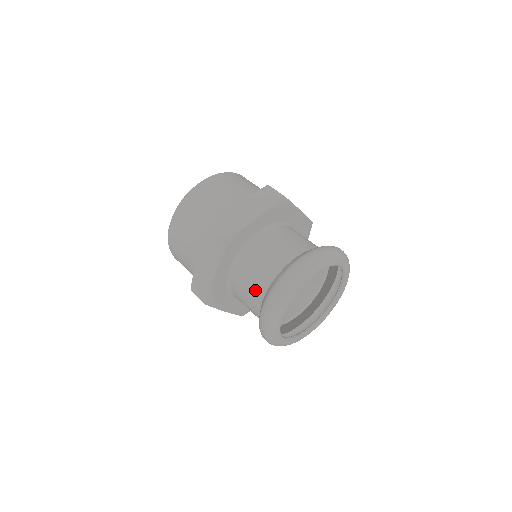
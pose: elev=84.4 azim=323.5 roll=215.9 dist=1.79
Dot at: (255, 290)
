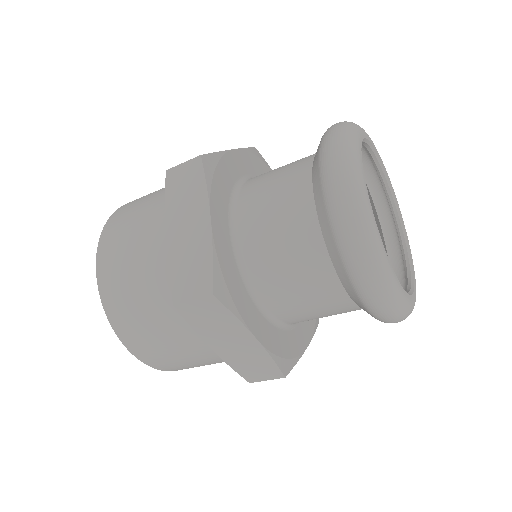
Dot at: (321, 292)
